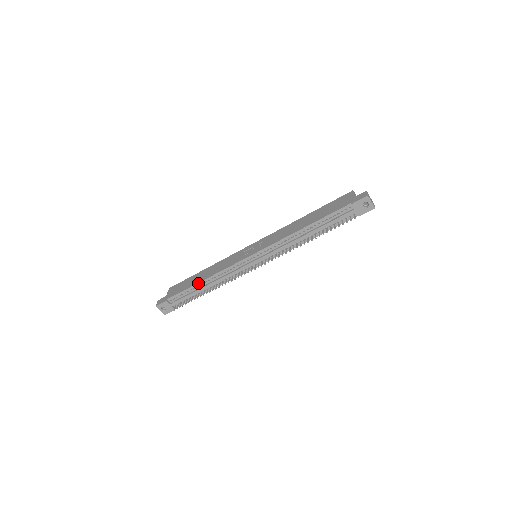
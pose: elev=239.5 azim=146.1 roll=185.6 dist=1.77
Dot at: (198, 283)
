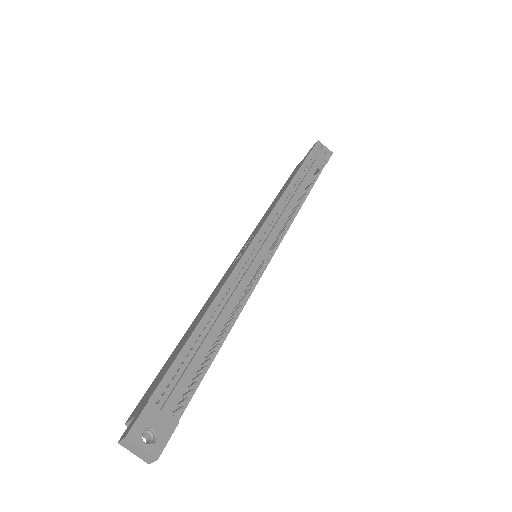
Dot at: (198, 324)
